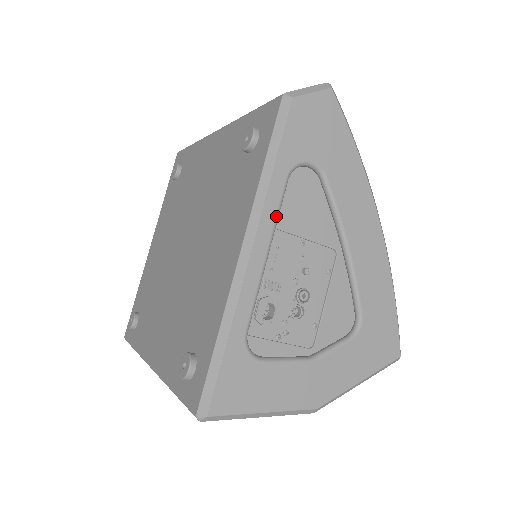
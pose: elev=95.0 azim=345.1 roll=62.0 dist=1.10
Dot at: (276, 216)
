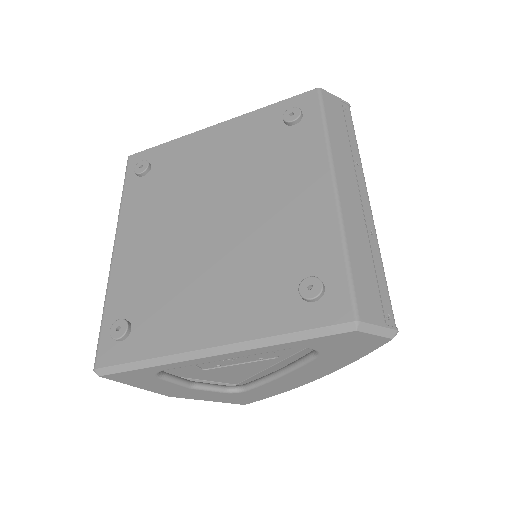
Dot at: (255, 354)
